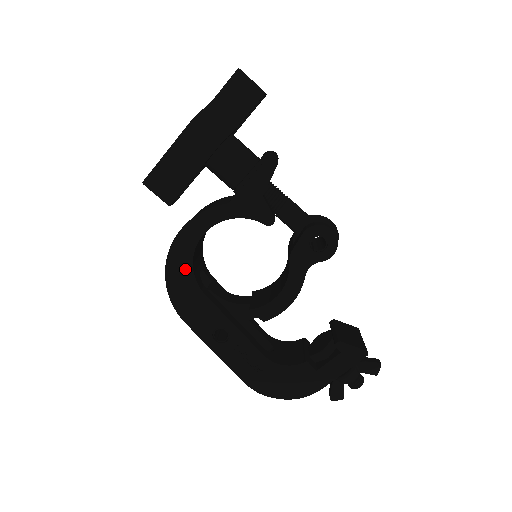
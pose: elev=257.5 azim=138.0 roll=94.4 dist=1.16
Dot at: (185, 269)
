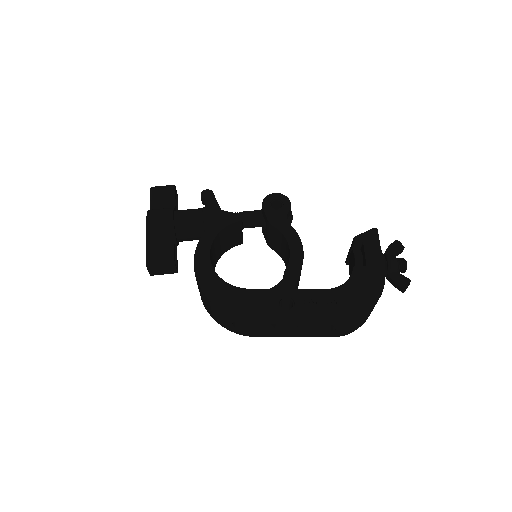
Dot at: (220, 286)
